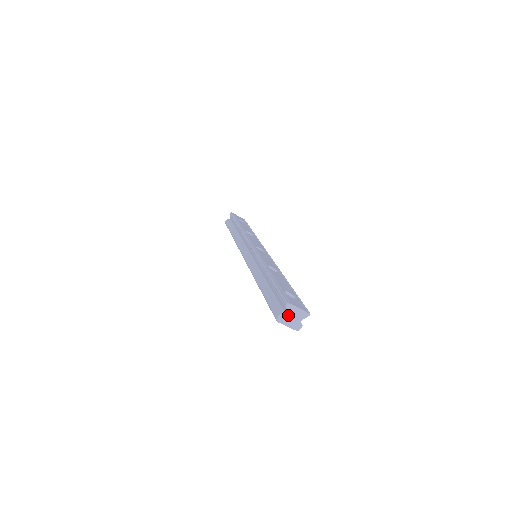
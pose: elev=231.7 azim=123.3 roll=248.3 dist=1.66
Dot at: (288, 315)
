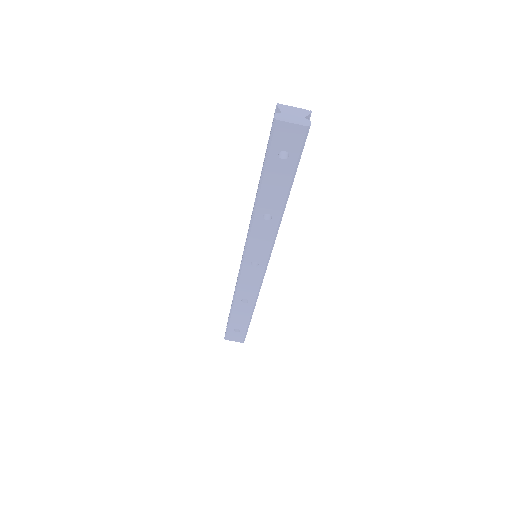
Dot at: (286, 114)
